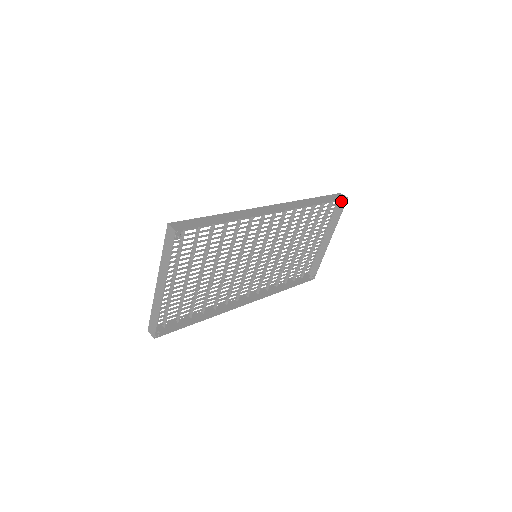
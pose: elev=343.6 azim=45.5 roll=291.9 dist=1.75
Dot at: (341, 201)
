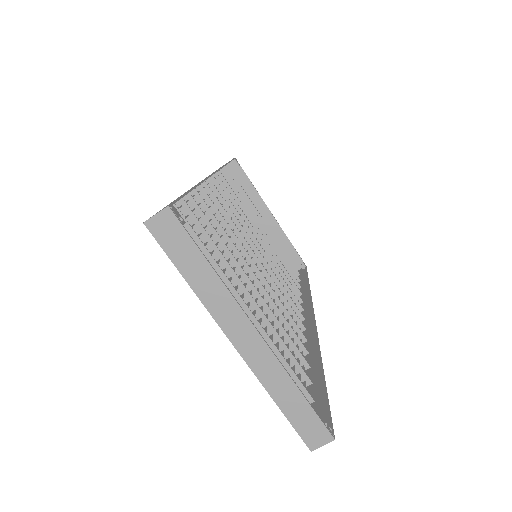
Dot at: occluded
